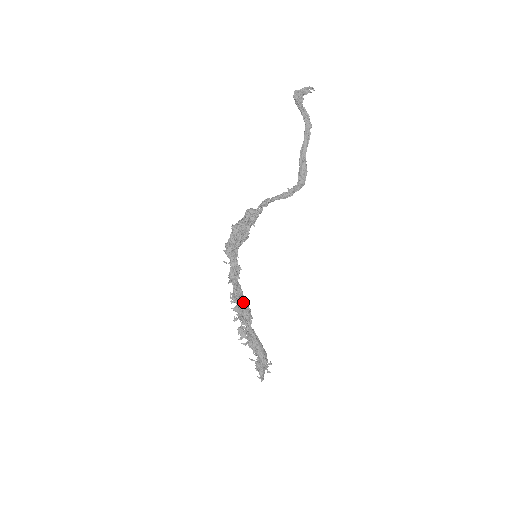
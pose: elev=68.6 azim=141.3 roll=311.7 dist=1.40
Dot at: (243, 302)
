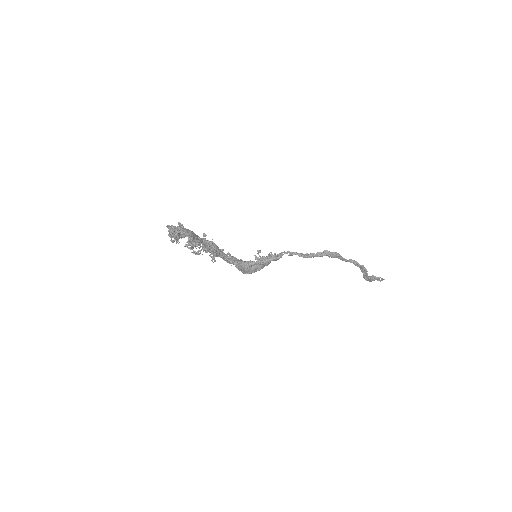
Dot at: (217, 247)
